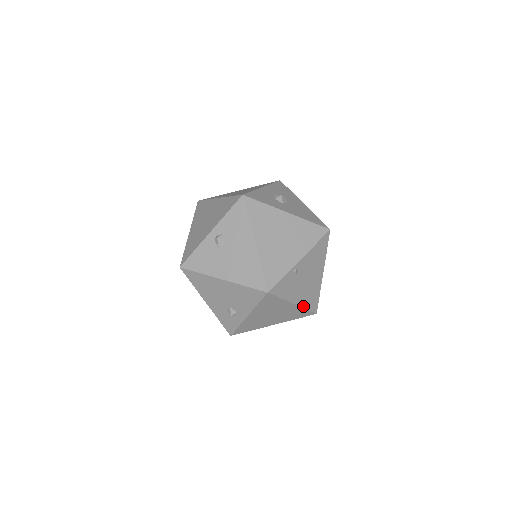
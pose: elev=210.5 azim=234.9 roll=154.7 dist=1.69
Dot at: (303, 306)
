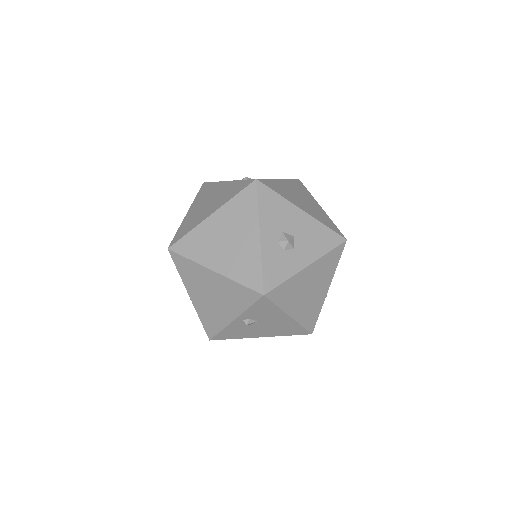
Dot at: occluded
